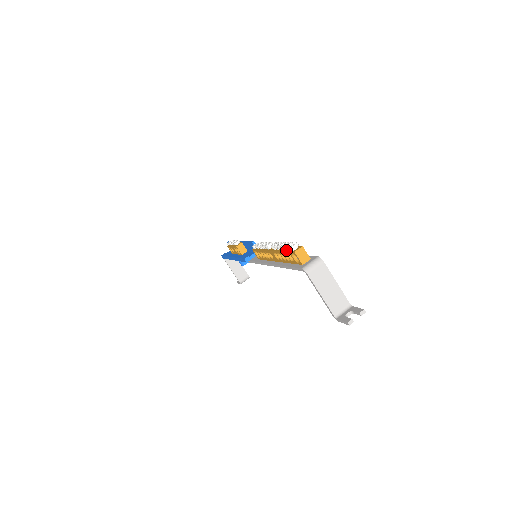
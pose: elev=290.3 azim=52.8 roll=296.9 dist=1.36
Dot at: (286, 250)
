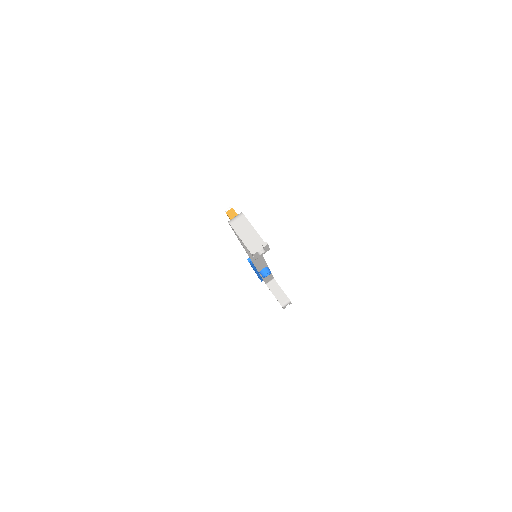
Dot at: occluded
